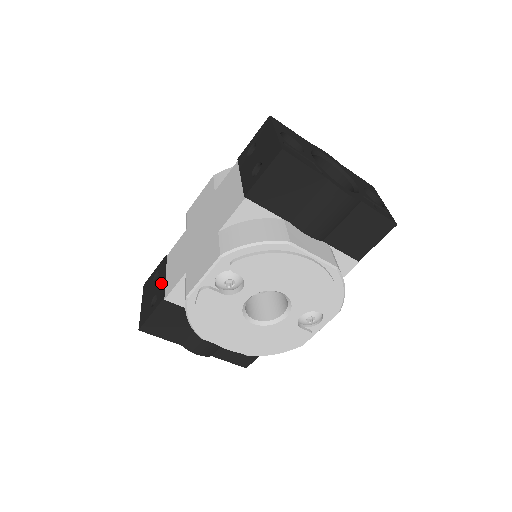
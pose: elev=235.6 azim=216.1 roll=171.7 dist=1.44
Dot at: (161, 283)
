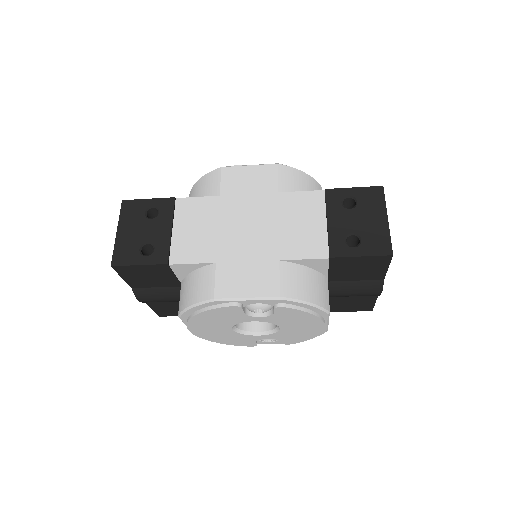
Dot at: (165, 235)
